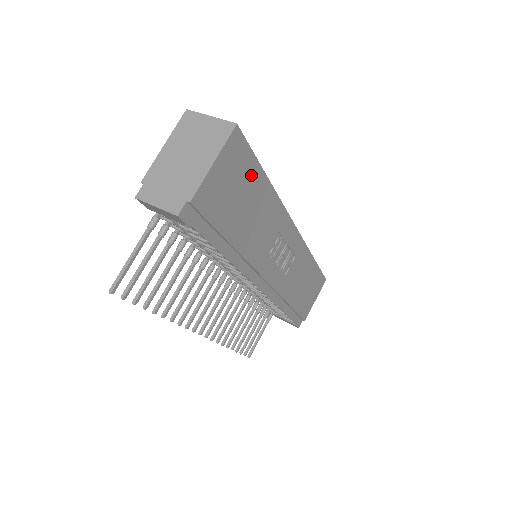
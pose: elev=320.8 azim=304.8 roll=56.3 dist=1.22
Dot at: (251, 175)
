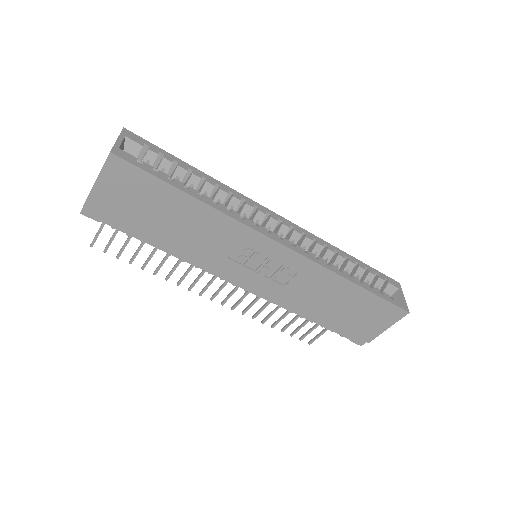
Dot at: (158, 191)
